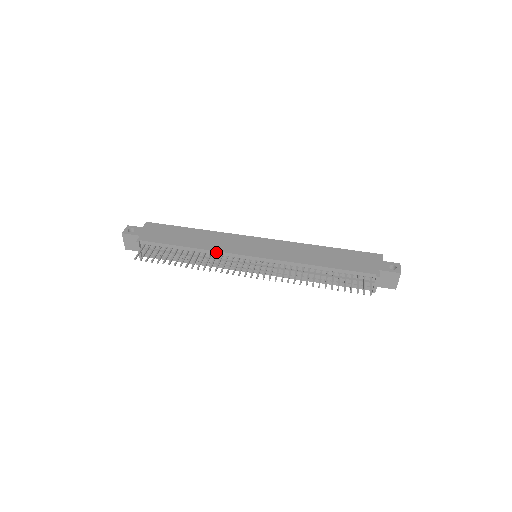
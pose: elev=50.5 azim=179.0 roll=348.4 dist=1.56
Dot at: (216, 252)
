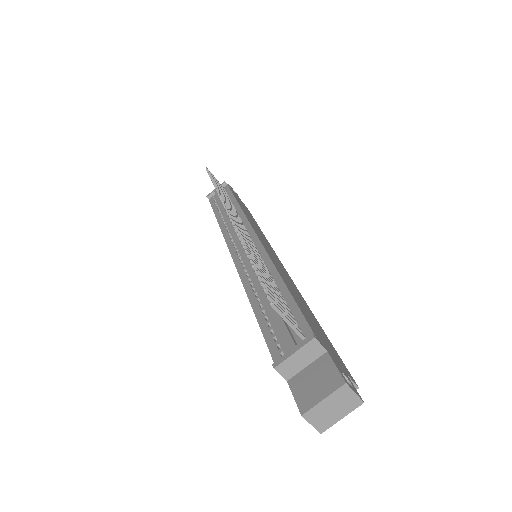
Dot at: (244, 215)
